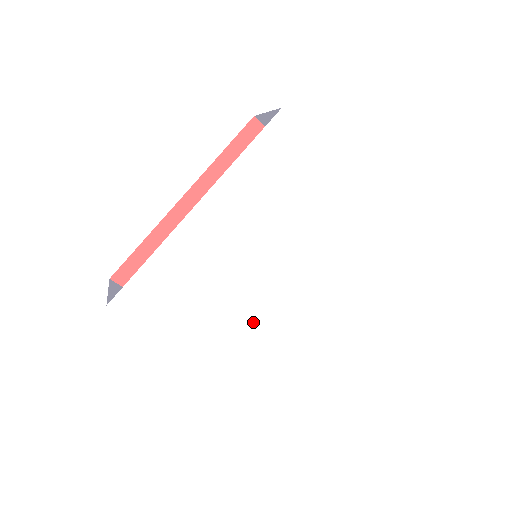
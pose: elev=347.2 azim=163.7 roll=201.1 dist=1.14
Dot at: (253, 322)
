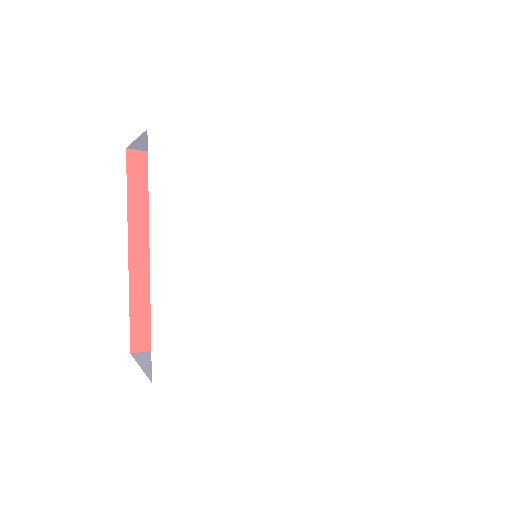
Dot at: (222, 287)
